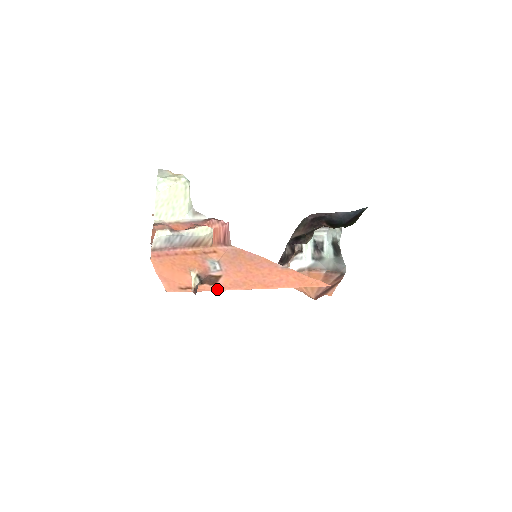
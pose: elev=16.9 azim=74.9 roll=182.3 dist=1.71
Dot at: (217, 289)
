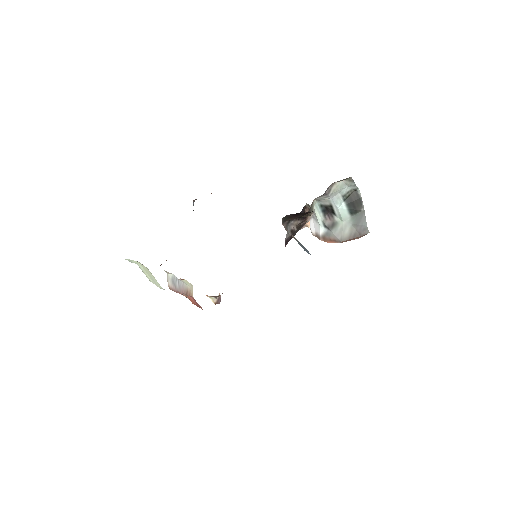
Dot at: occluded
